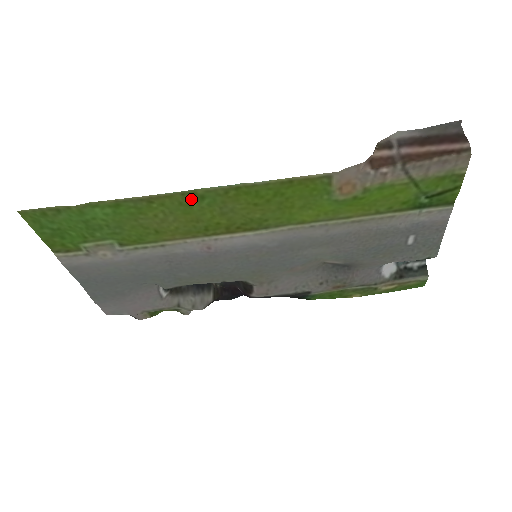
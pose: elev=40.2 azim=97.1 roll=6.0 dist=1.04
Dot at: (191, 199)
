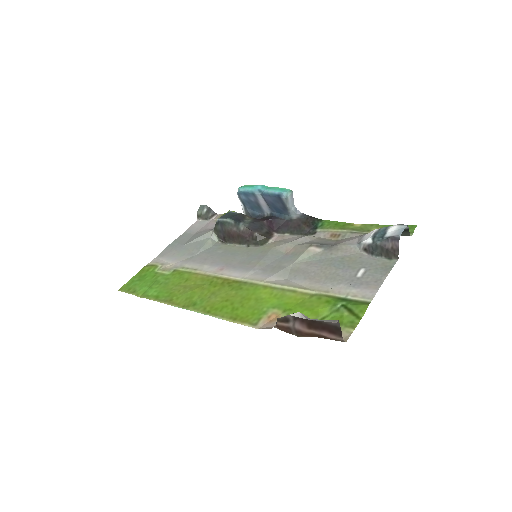
Dot at: (190, 302)
